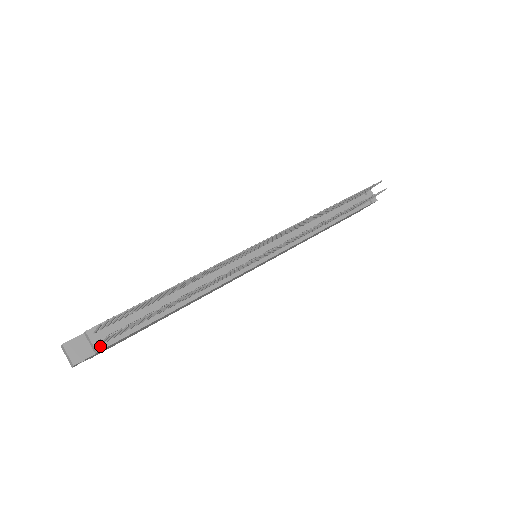
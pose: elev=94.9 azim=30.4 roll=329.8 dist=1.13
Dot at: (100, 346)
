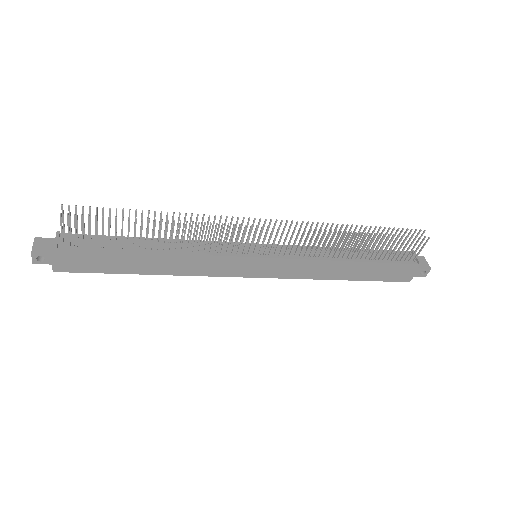
Dot at: (61, 246)
